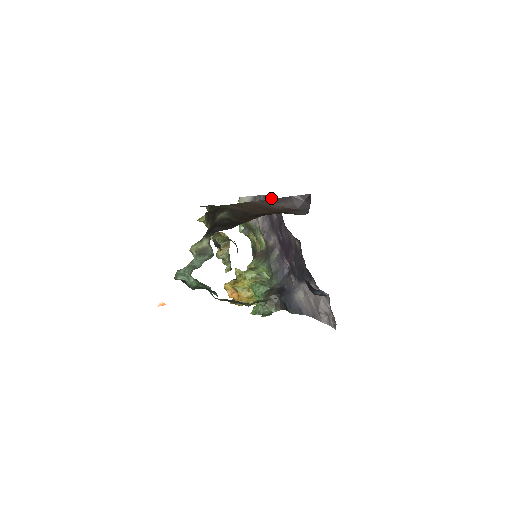
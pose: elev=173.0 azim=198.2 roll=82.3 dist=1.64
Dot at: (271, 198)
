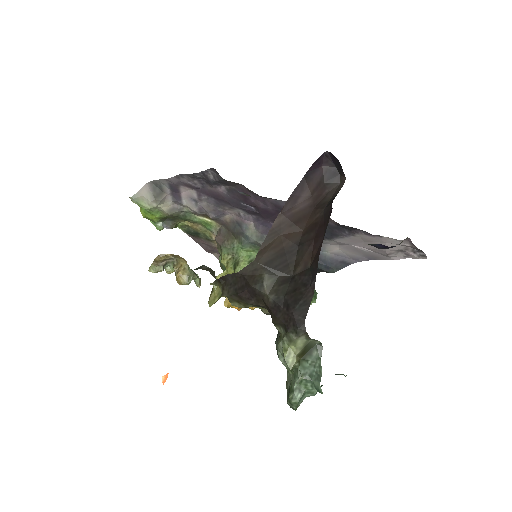
Dot at: (202, 175)
